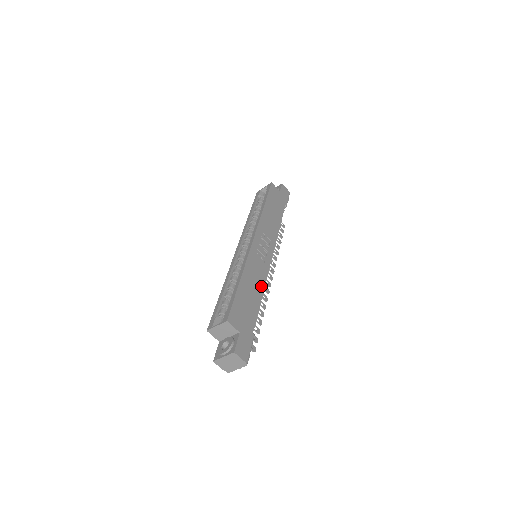
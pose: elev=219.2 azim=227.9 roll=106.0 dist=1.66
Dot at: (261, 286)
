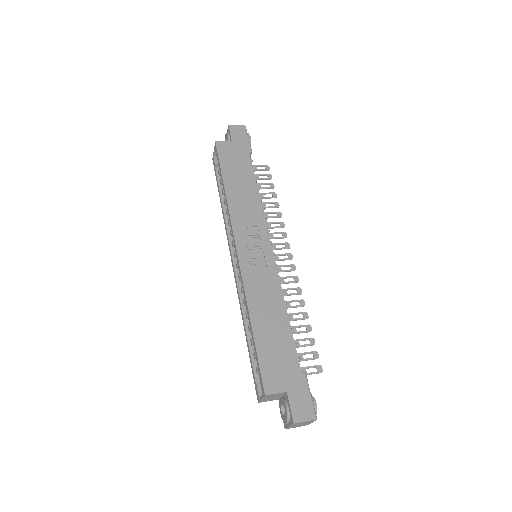
Dot at: (279, 302)
